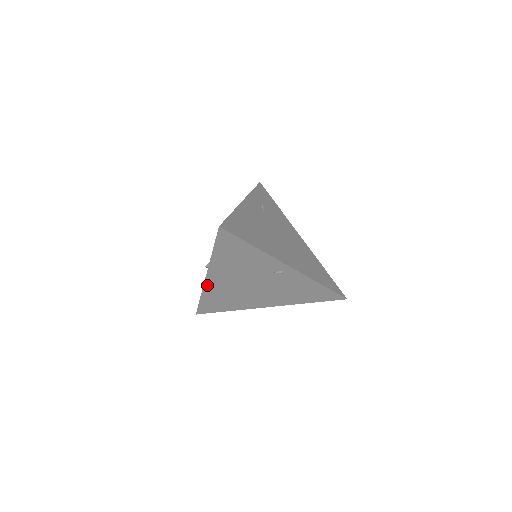
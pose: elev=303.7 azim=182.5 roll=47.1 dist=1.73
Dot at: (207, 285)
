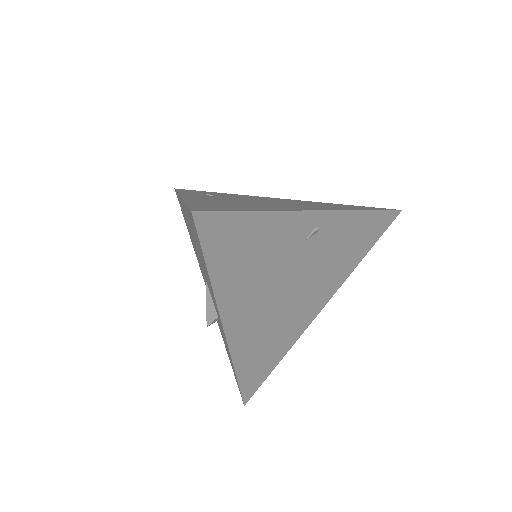
Dot at: (233, 344)
